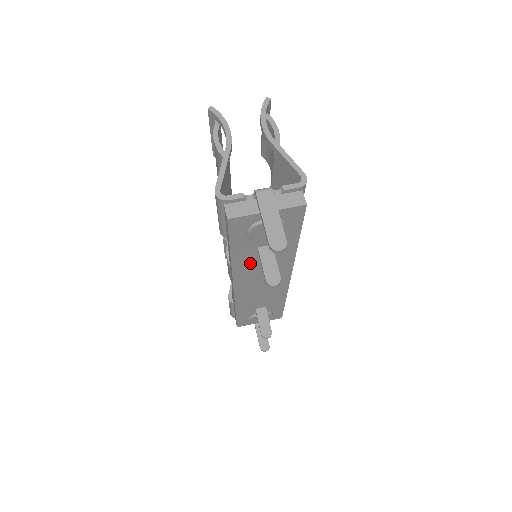
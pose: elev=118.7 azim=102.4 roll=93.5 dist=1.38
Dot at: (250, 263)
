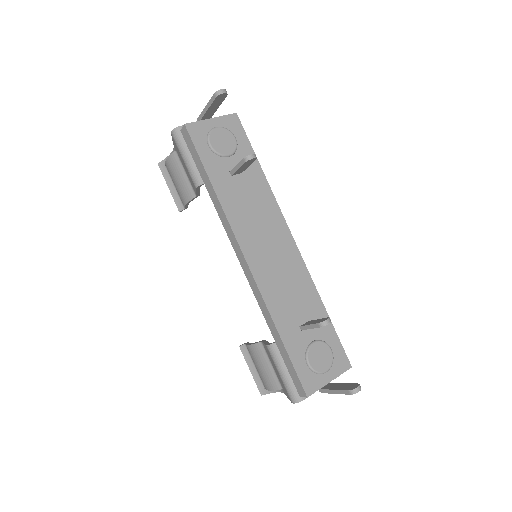
Dot at: (236, 202)
